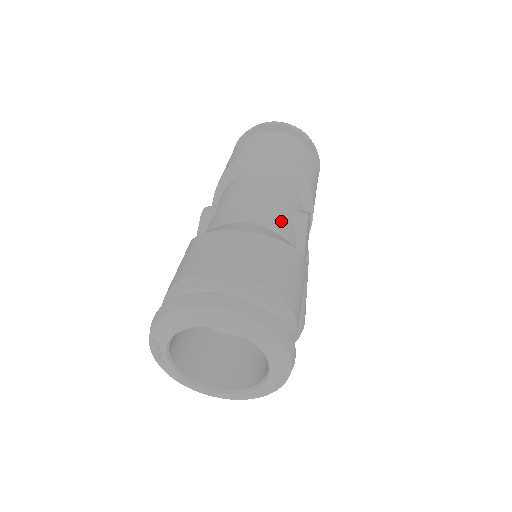
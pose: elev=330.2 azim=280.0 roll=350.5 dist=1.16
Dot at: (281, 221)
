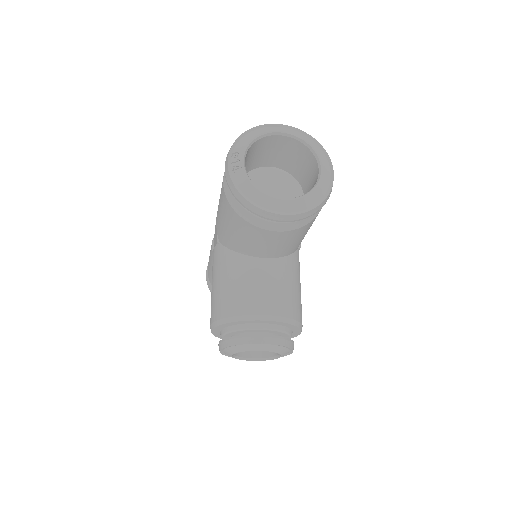
Dot at: occluded
